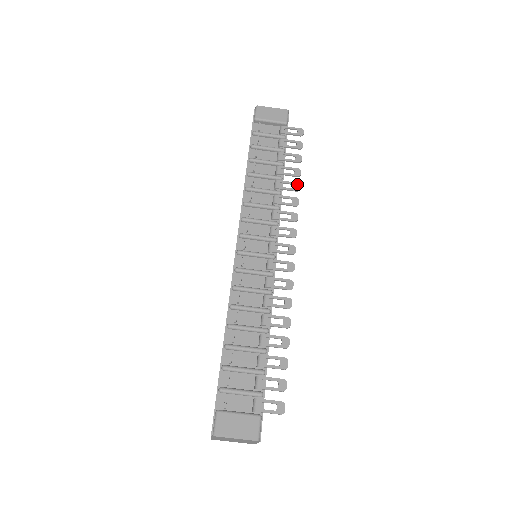
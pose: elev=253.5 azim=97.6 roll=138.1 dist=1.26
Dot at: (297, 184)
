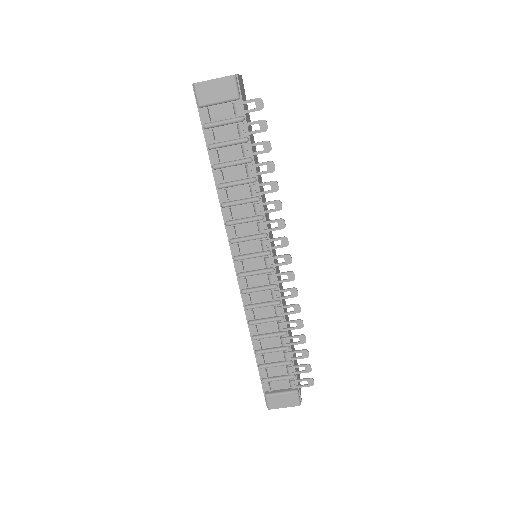
Dot at: (274, 183)
